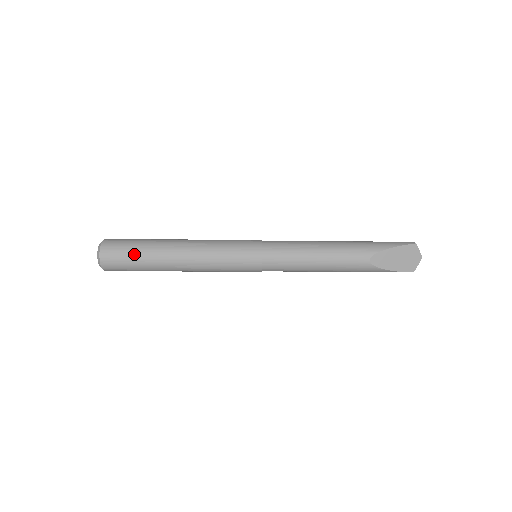
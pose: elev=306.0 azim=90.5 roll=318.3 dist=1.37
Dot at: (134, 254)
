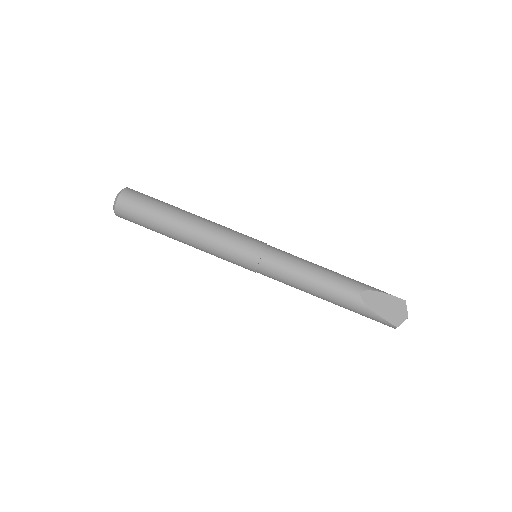
Dot at: (151, 204)
